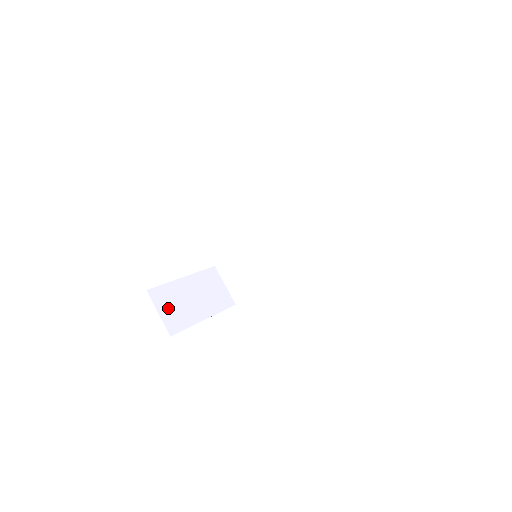
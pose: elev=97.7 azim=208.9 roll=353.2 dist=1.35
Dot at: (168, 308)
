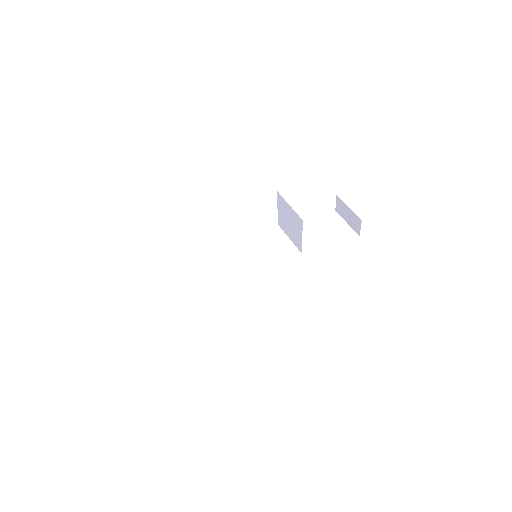
Dot at: occluded
